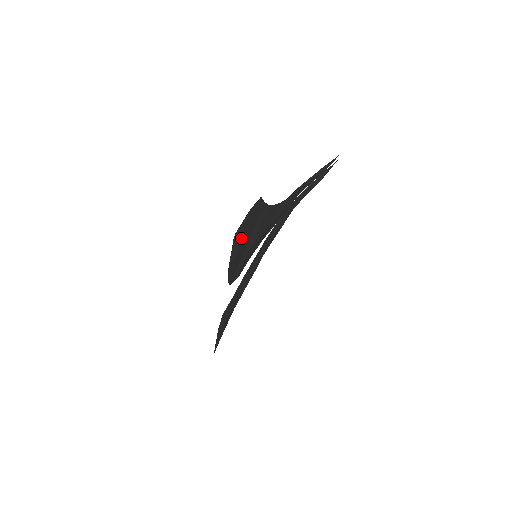
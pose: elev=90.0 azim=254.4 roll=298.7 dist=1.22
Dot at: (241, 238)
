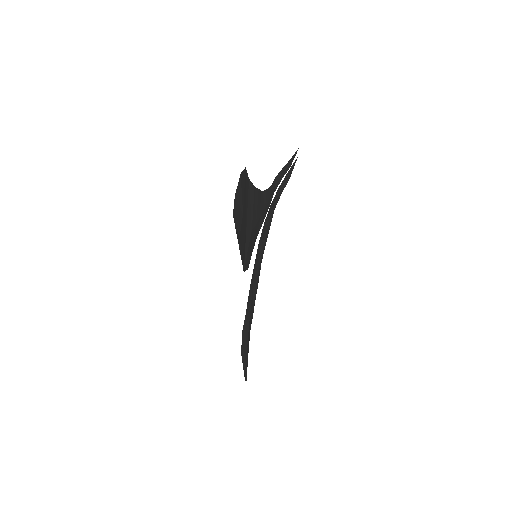
Dot at: (241, 208)
